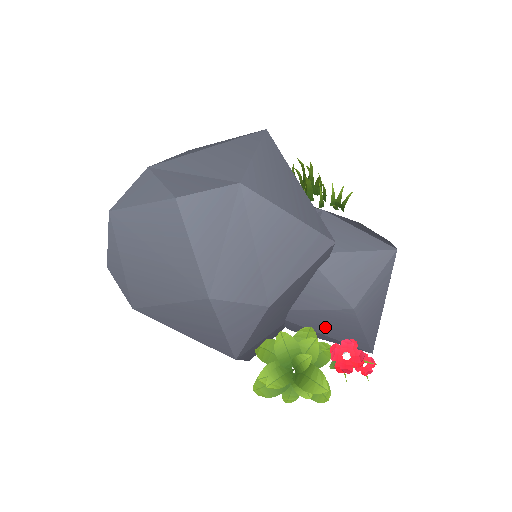
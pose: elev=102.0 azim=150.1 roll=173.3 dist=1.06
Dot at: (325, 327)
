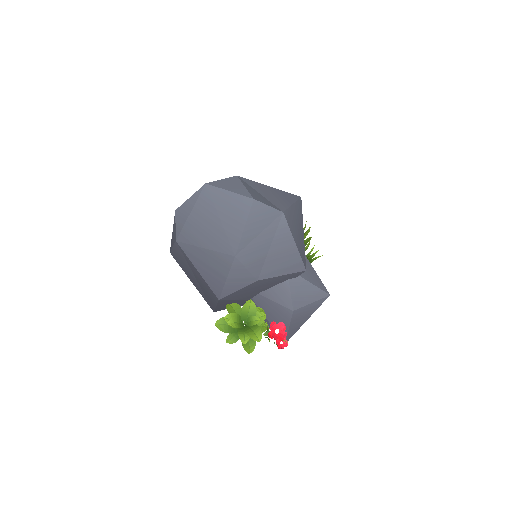
Dot at: (271, 314)
